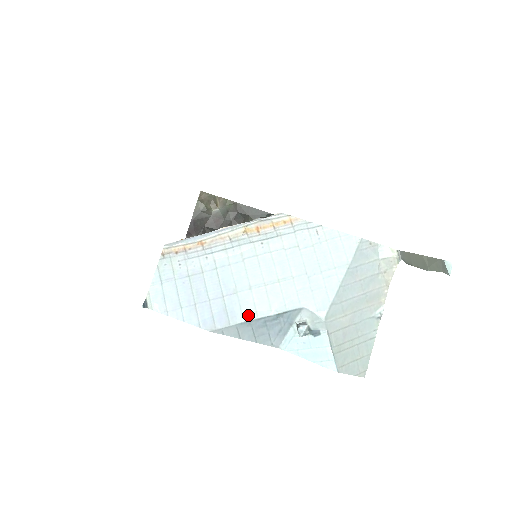
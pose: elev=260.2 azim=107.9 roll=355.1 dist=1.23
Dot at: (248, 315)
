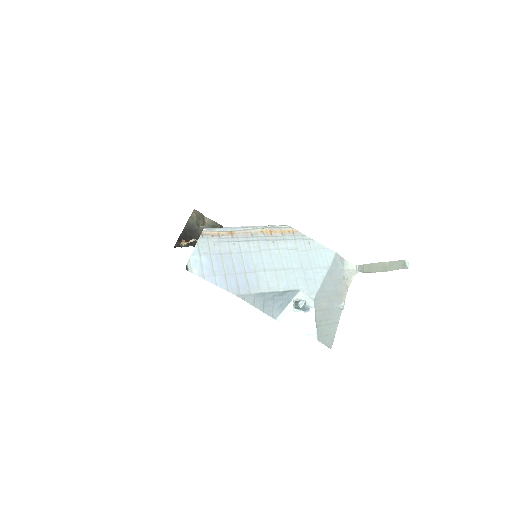
Dot at: (263, 288)
